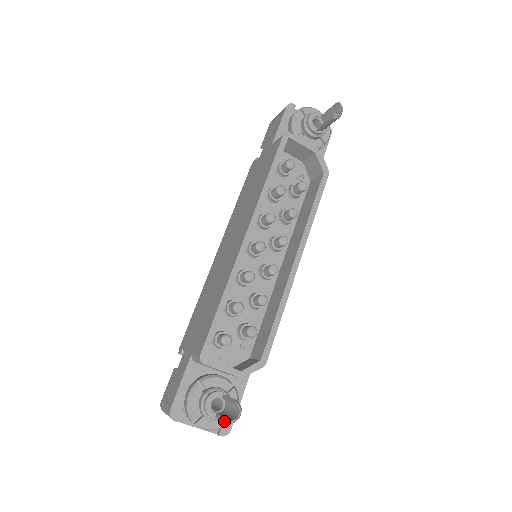
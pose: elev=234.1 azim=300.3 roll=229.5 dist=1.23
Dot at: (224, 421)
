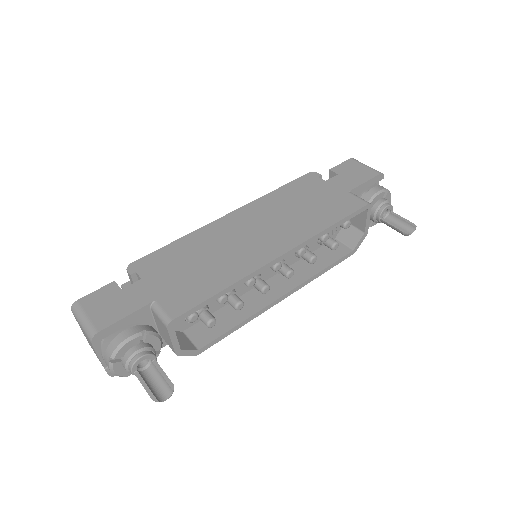
Dot at: (149, 393)
